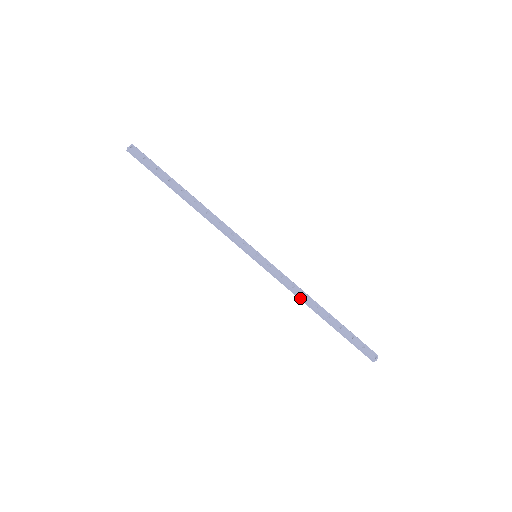
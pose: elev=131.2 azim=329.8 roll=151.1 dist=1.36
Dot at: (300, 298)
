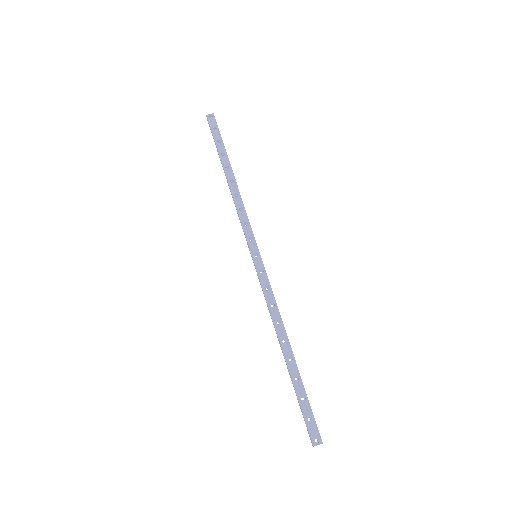
Dot at: (273, 321)
